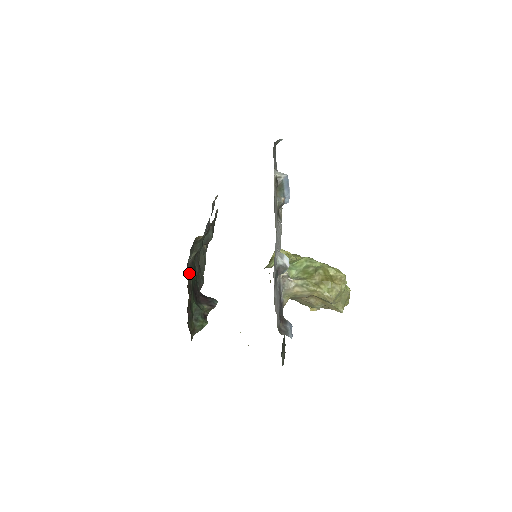
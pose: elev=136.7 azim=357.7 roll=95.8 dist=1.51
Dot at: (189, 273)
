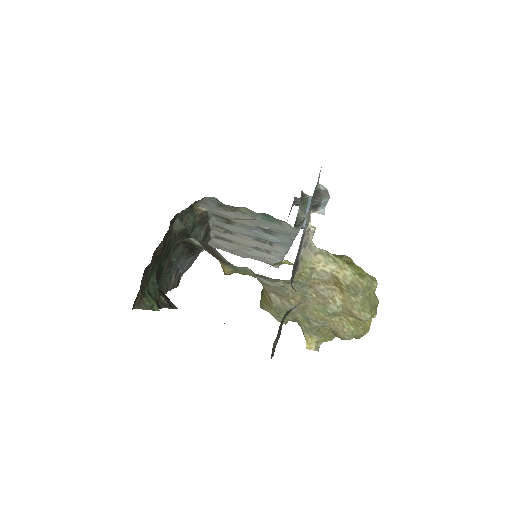
Dot at: (167, 239)
